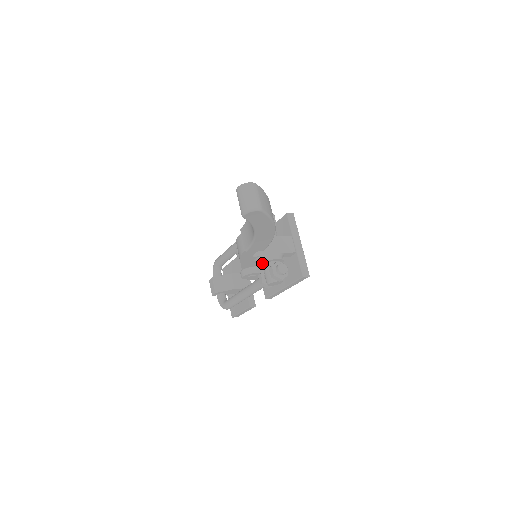
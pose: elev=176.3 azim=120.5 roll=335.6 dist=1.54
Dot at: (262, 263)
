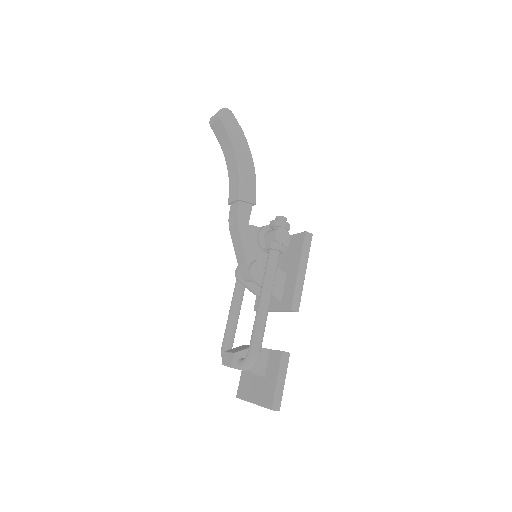
Dot at: (262, 233)
